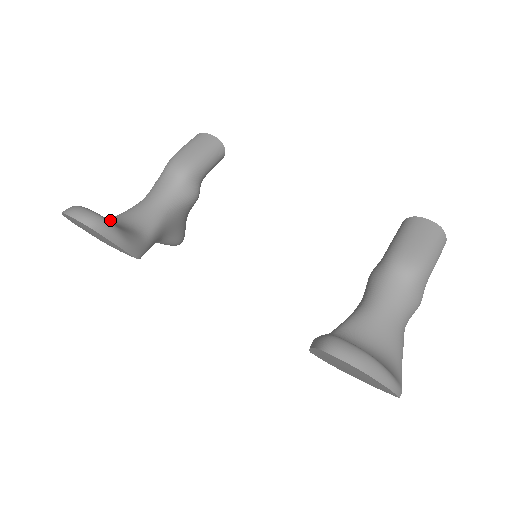
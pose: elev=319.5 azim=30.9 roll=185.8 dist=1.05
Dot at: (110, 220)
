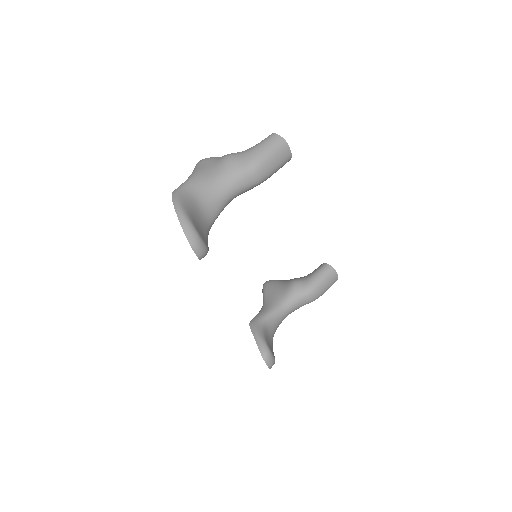
Dot at: (199, 217)
